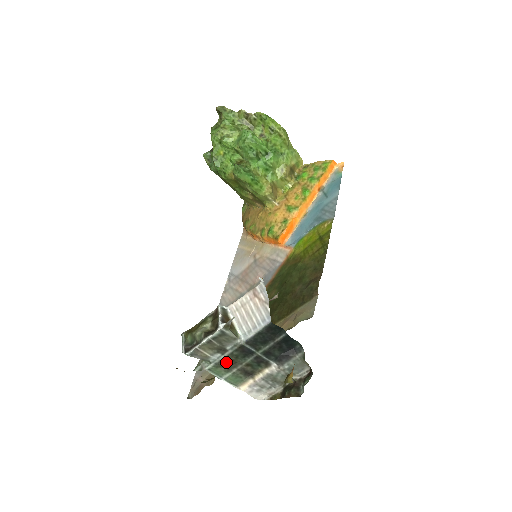
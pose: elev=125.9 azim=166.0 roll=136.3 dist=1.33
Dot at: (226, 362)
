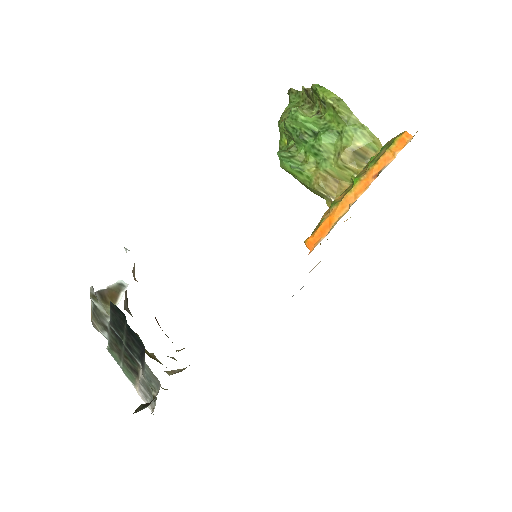
Dot at: (114, 345)
